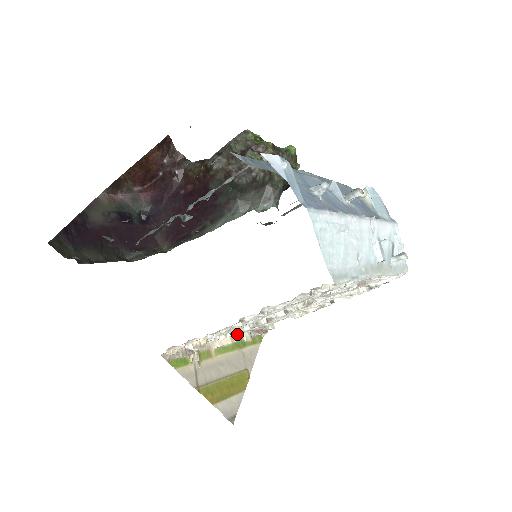
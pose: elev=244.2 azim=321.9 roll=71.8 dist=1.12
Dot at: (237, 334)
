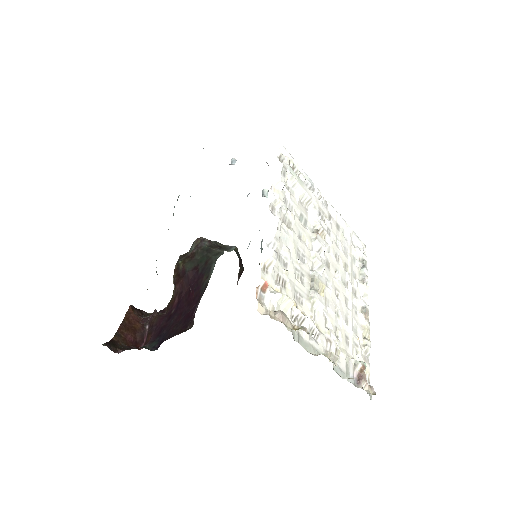
Dot at: occluded
